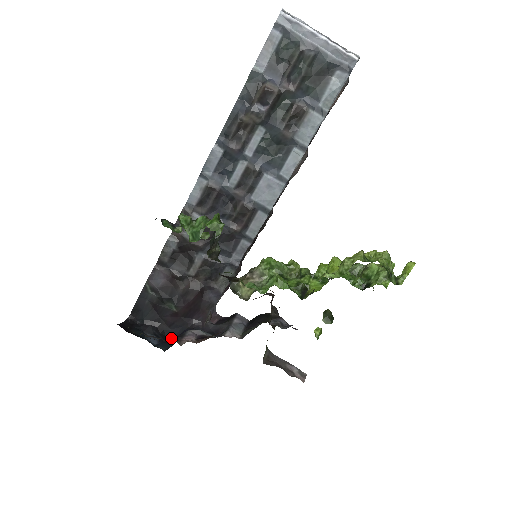
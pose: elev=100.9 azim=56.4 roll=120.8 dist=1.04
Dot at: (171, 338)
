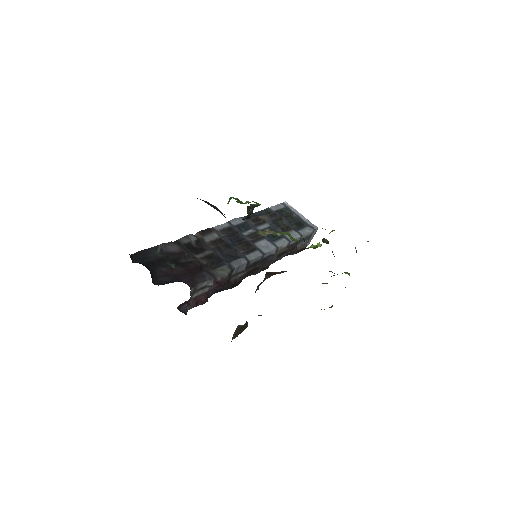
Dot at: occluded
